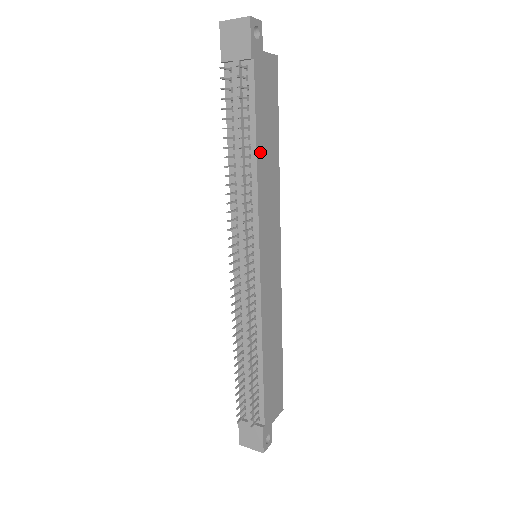
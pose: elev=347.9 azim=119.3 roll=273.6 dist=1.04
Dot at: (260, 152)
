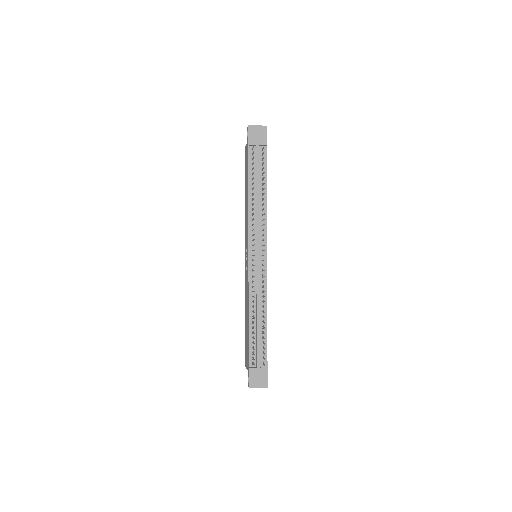
Dot at: (266, 194)
